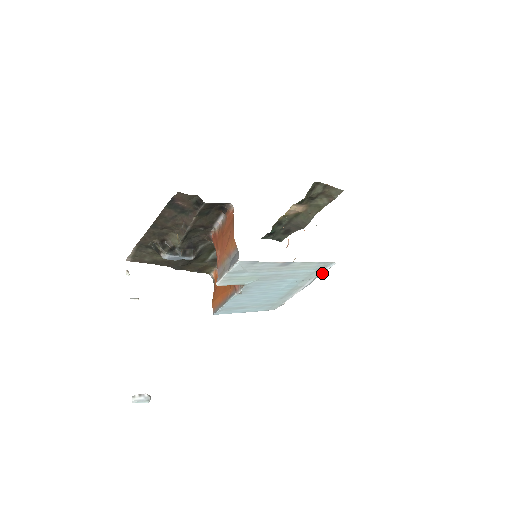
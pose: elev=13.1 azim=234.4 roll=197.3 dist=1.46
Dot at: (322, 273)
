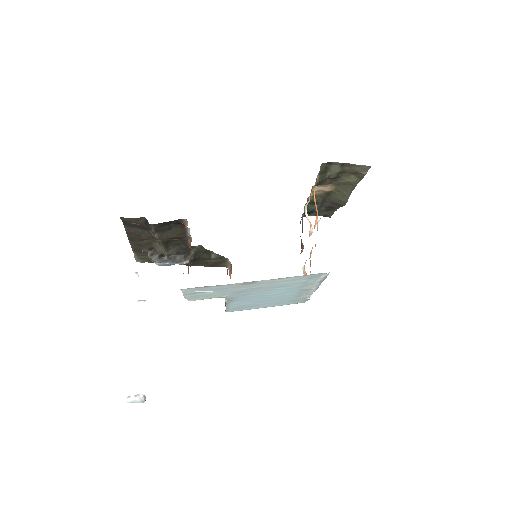
Dot at: (323, 279)
